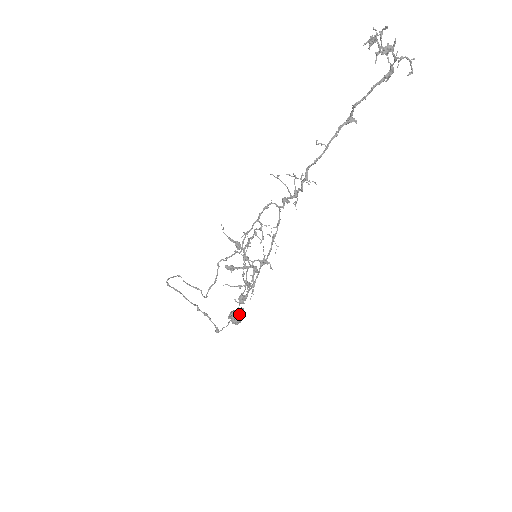
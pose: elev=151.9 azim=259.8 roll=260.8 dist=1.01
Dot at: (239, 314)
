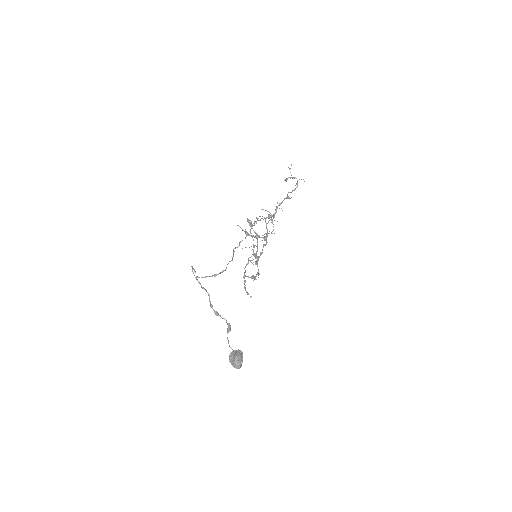
Dot at: (239, 353)
